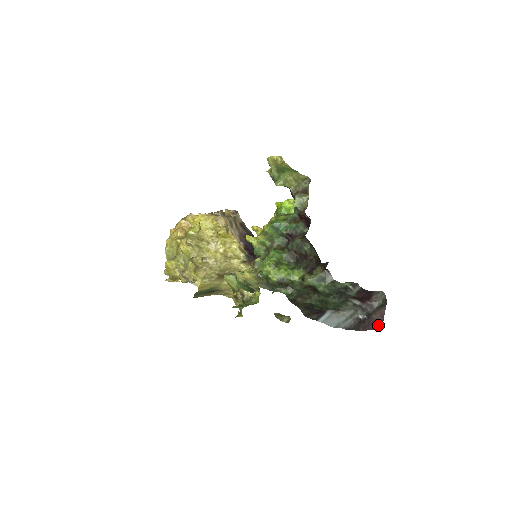
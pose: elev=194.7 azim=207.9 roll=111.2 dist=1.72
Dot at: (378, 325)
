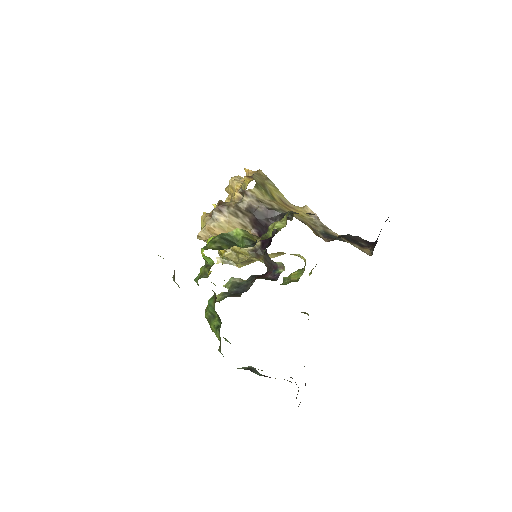
Dot at: occluded
